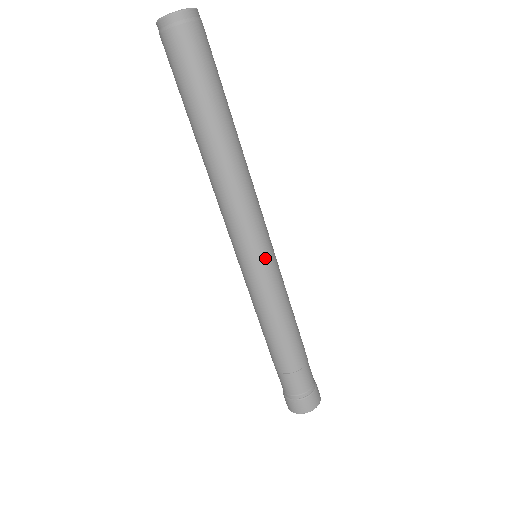
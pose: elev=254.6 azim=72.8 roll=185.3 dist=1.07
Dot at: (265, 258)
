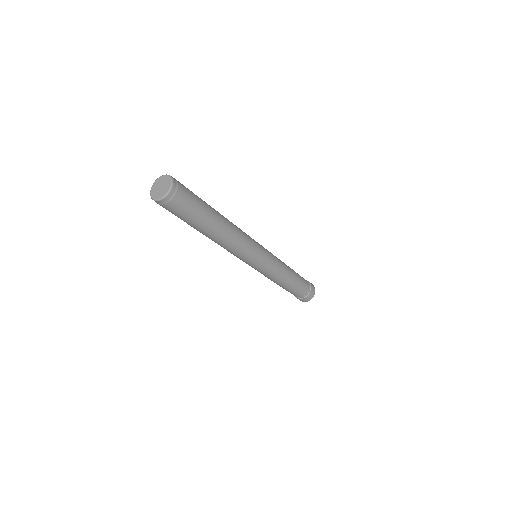
Dot at: (266, 254)
